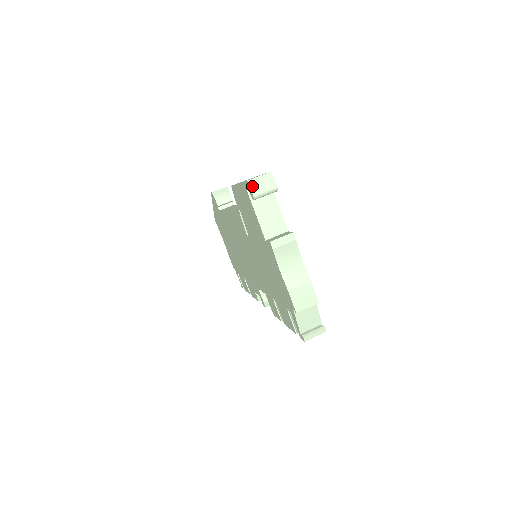
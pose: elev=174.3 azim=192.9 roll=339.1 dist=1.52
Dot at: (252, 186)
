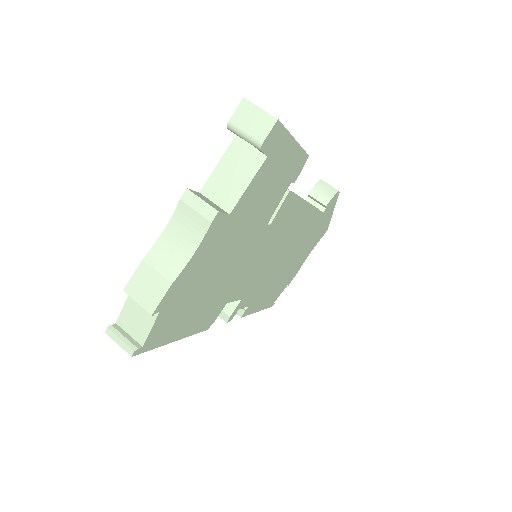
Dot at: (241, 109)
